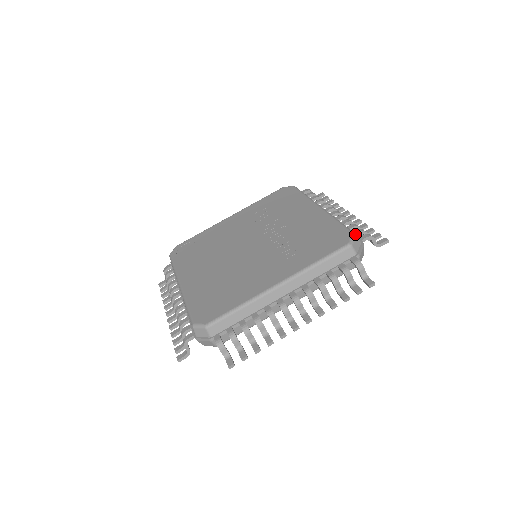
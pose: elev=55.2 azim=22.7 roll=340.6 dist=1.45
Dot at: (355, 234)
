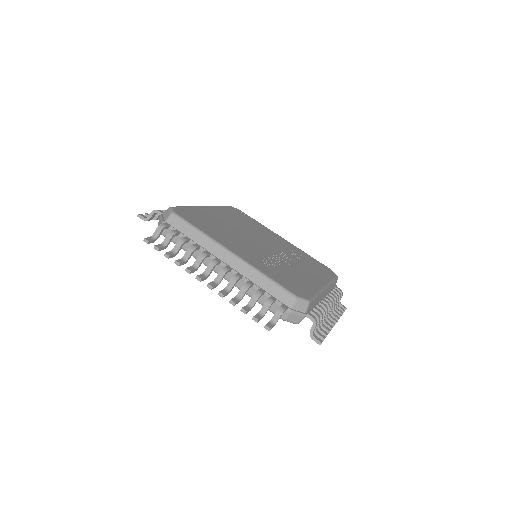
Dot at: (309, 302)
